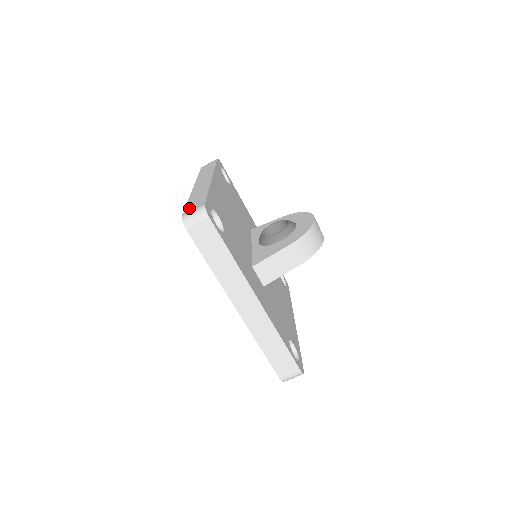
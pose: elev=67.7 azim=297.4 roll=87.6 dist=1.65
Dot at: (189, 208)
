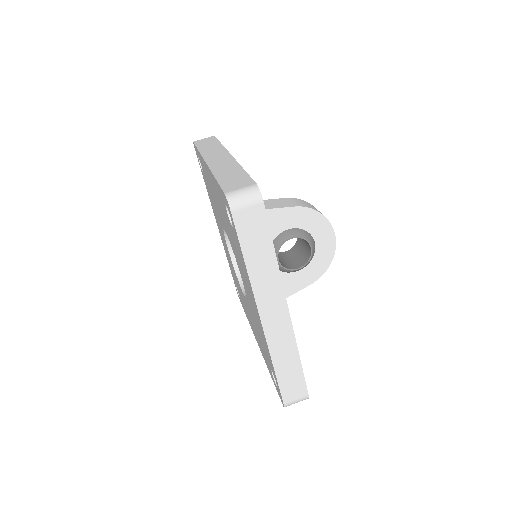
Dot at: occluded
